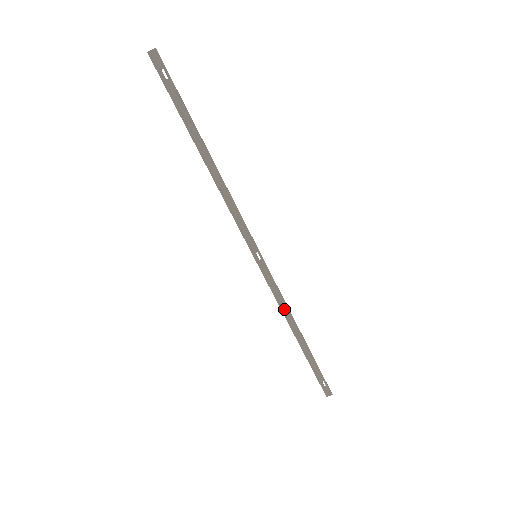
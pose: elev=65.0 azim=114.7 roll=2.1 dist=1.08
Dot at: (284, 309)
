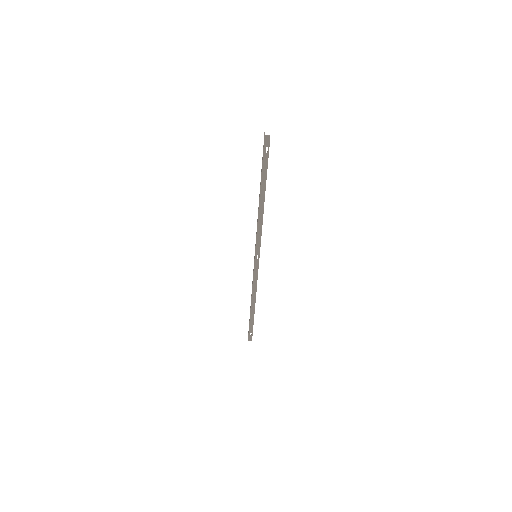
Dot at: (254, 288)
